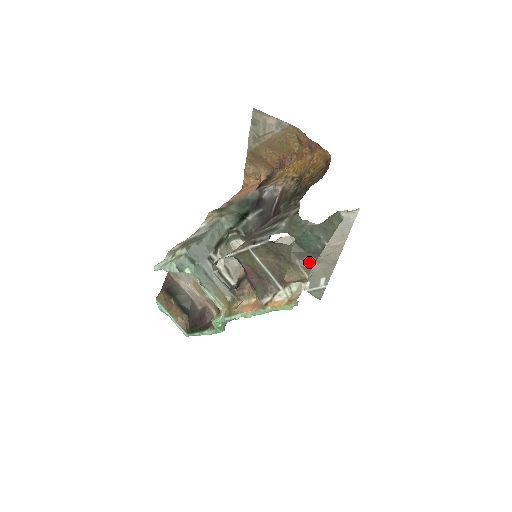
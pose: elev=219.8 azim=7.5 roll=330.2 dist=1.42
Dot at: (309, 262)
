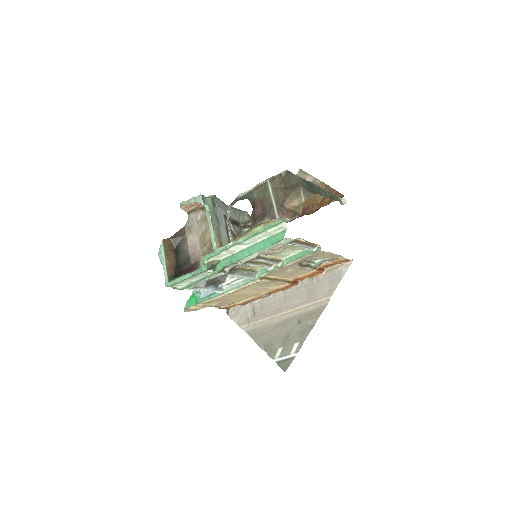
Dot at: (309, 191)
